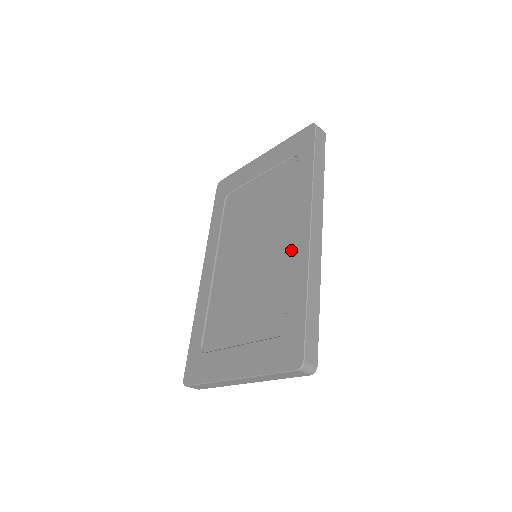
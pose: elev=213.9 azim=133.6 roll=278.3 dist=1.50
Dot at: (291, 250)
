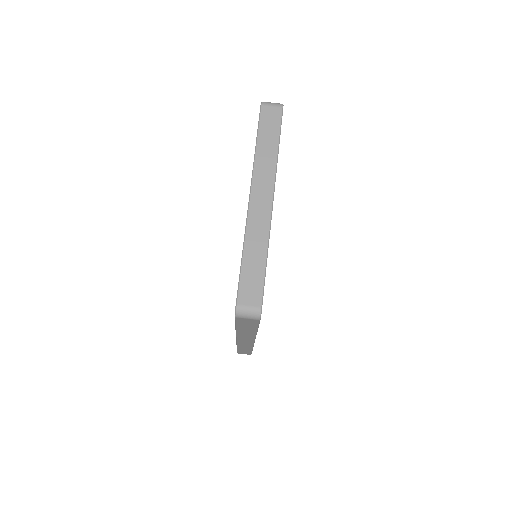
Dot at: occluded
